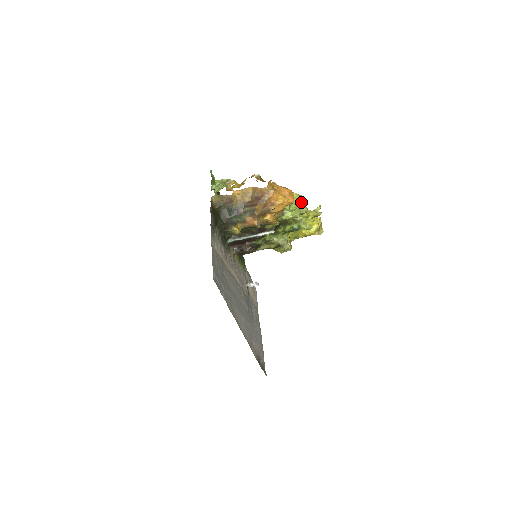
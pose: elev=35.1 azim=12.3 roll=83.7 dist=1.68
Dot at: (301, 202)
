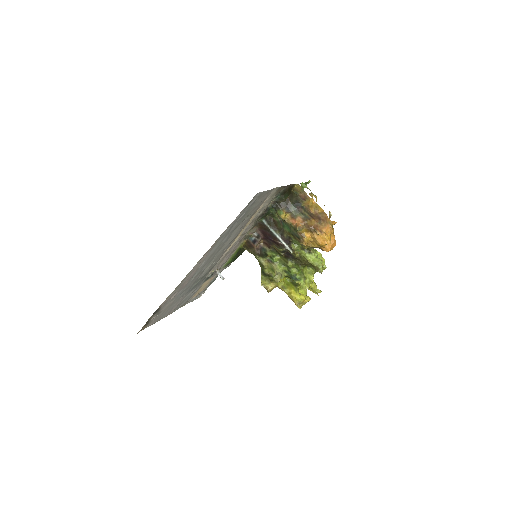
Dot at: occluded
